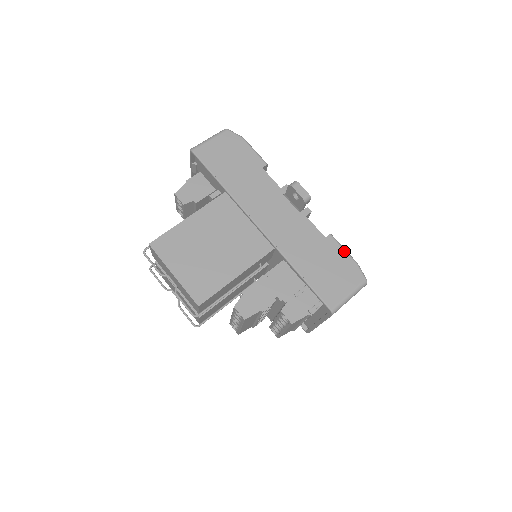
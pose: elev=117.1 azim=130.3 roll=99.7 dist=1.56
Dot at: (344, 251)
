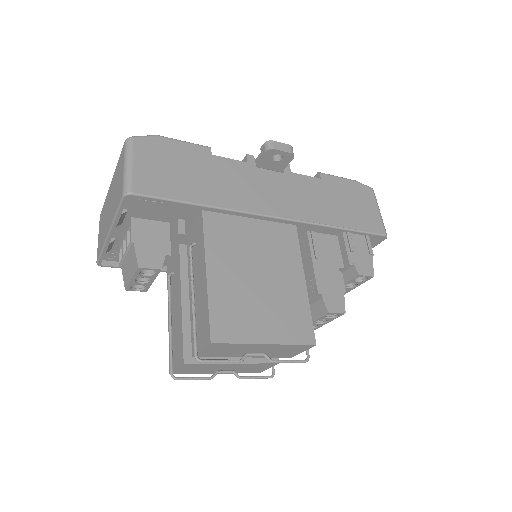
Dot at: (341, 179)
